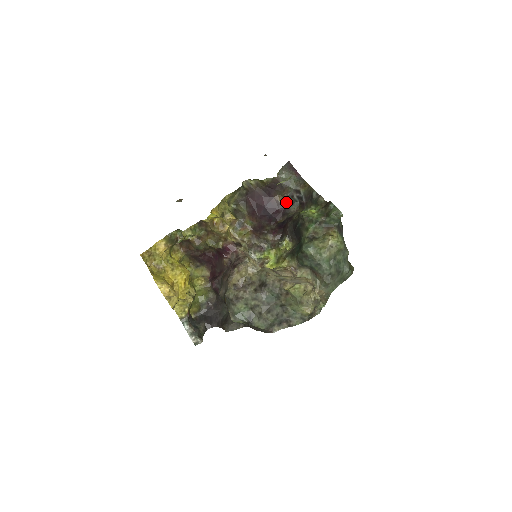
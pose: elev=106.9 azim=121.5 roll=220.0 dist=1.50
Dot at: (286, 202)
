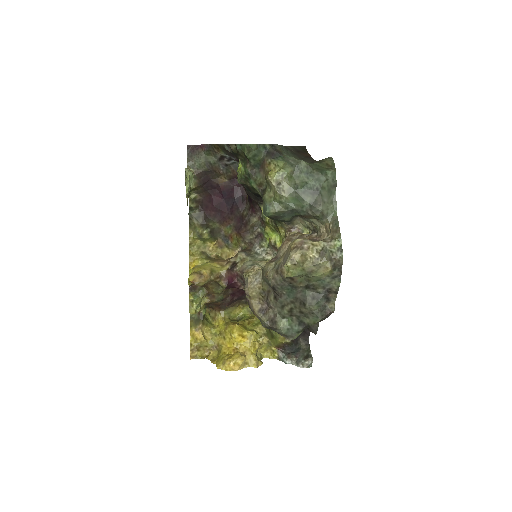
Dot at: (230, 175)
